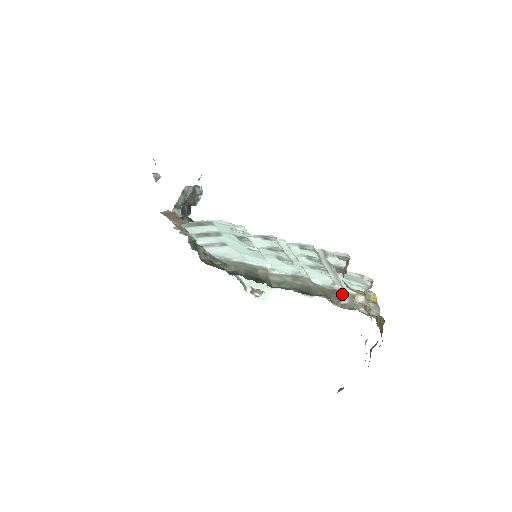
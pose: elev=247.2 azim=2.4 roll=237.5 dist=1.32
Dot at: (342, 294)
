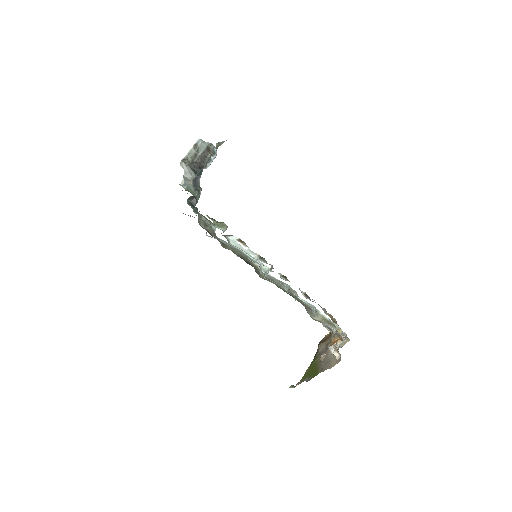
Dot at: (318, 314)
